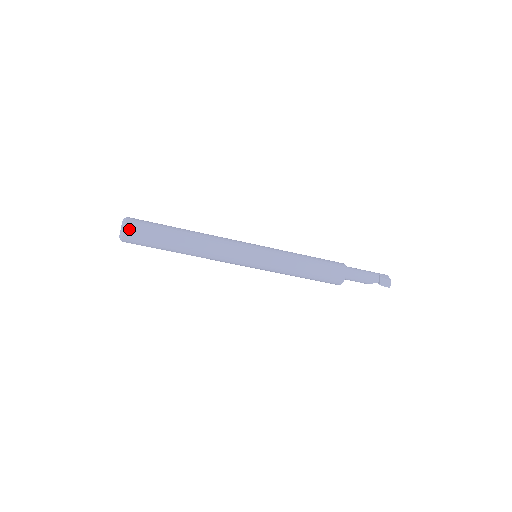
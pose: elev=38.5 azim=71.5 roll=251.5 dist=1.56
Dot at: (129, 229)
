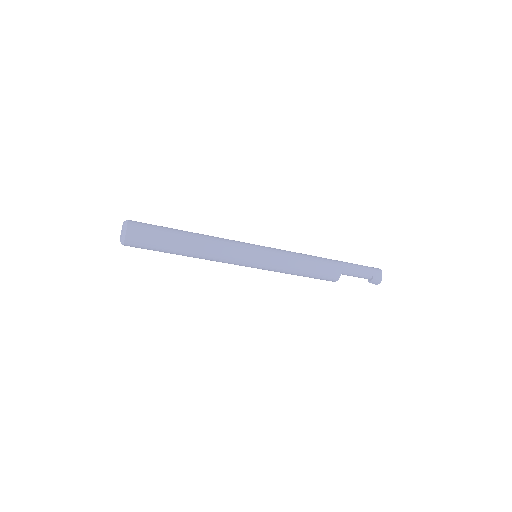
Dot at: (129, 243)
